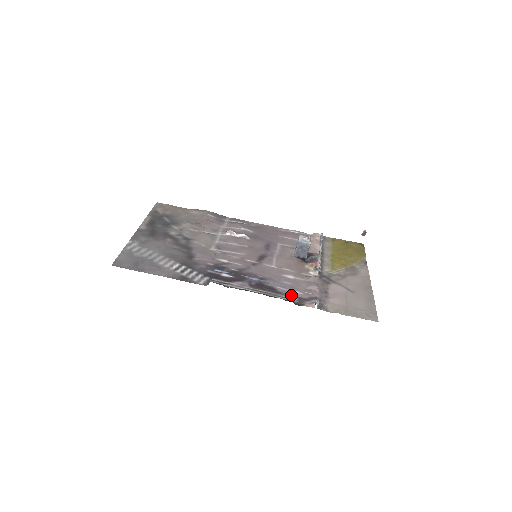
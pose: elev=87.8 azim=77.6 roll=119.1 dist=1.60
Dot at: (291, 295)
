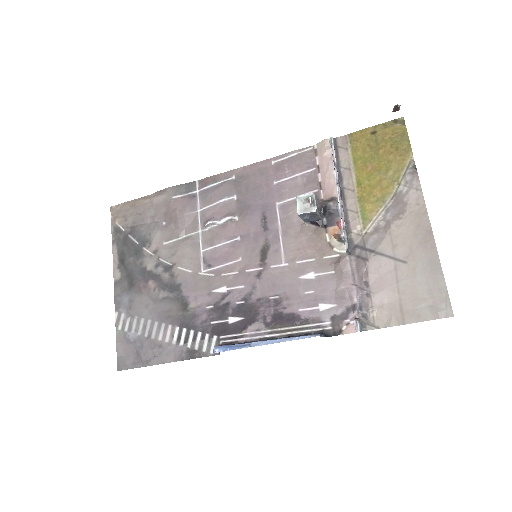
Dot at: (321, 318)
